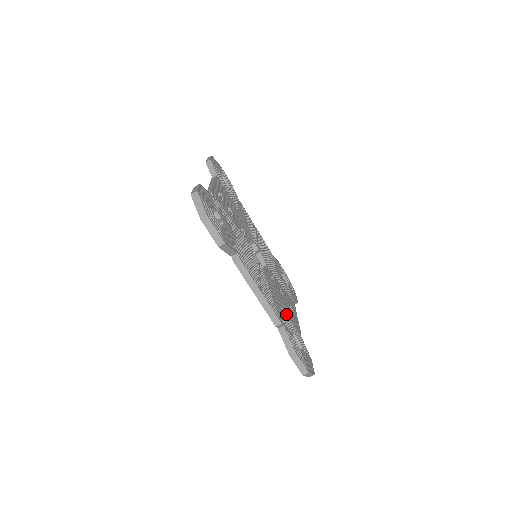
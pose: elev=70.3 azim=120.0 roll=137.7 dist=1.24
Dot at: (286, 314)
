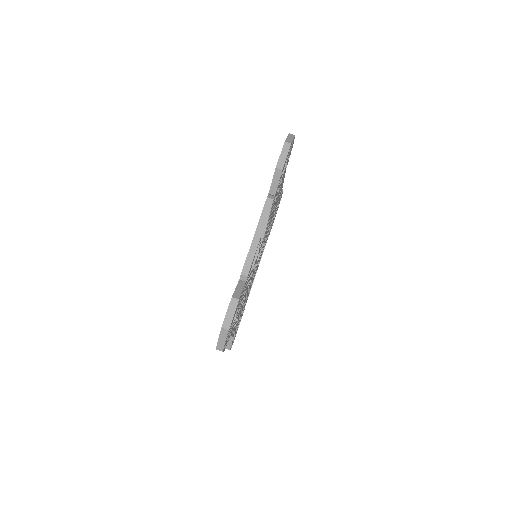
Dot at: (242, 299)
